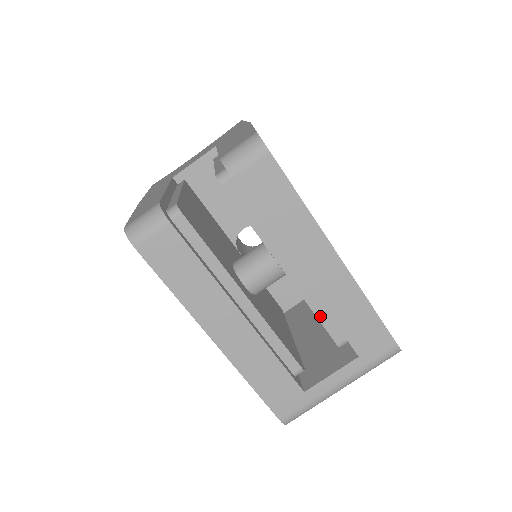
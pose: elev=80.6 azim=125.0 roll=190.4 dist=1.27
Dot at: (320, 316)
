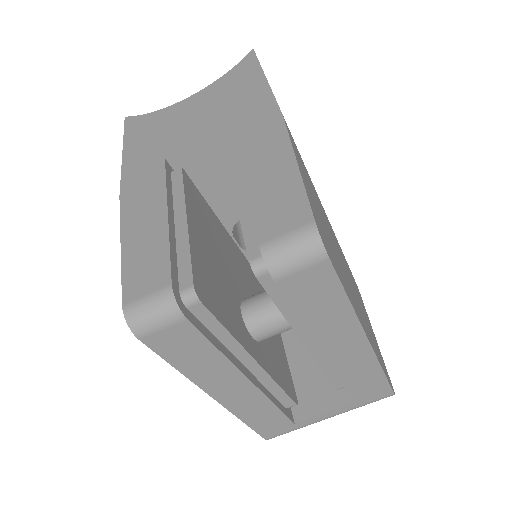
Dot at: (328, 373)
